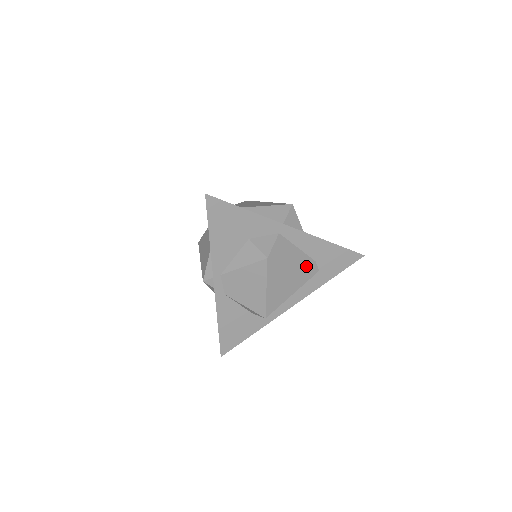
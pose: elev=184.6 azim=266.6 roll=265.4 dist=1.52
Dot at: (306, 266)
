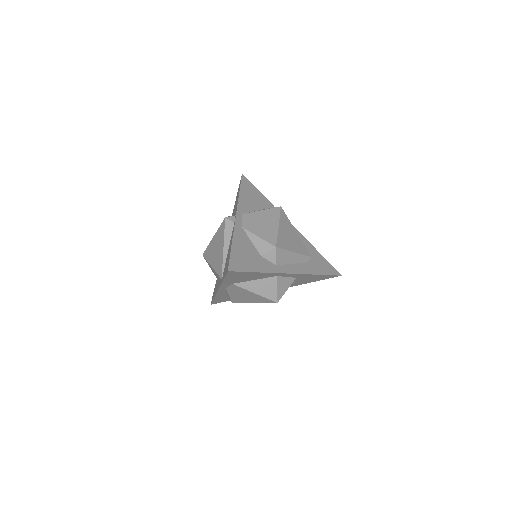
Dot at: (303, 244)
